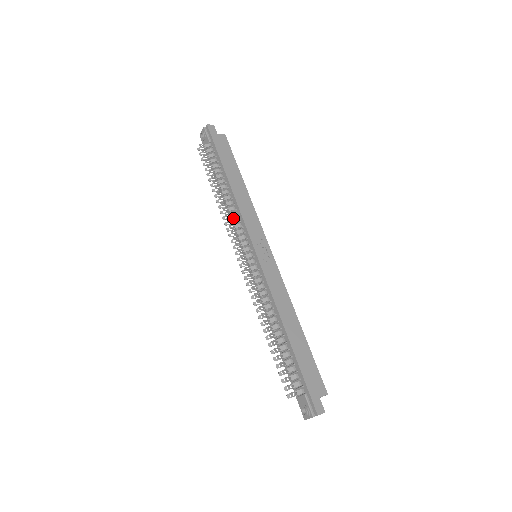
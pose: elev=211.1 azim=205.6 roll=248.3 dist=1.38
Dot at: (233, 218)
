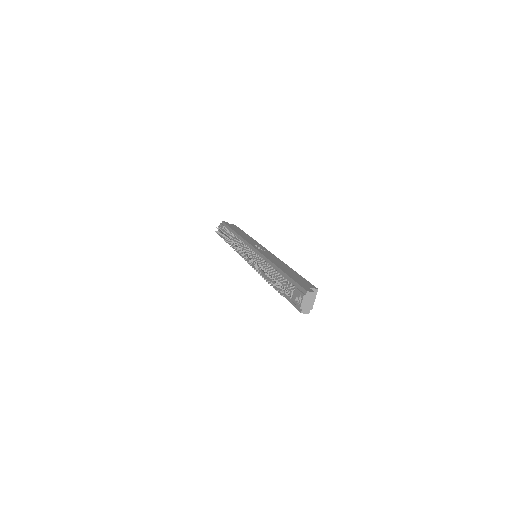
Dot at: occluded
